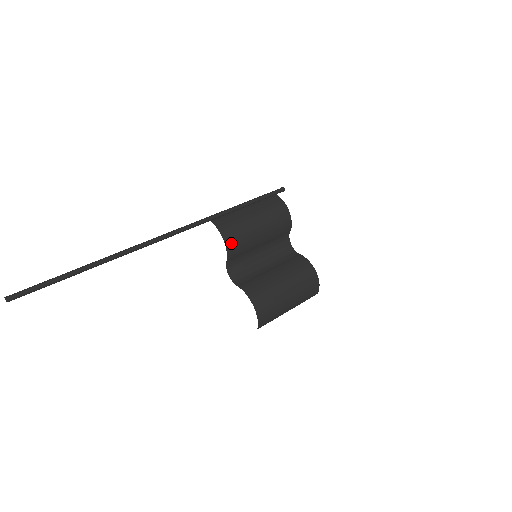
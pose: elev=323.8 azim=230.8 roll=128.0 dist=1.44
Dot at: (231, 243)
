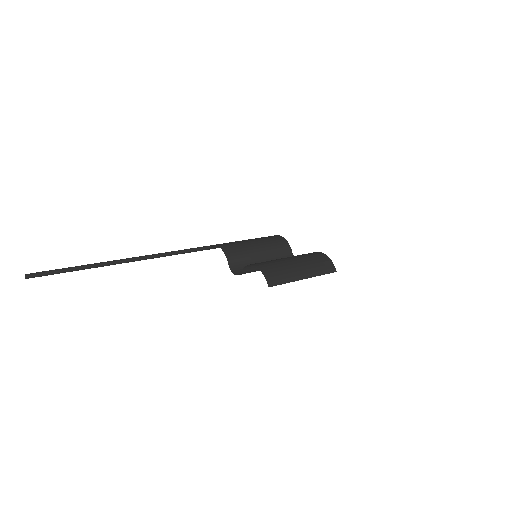
Dot at: (227, 248)
